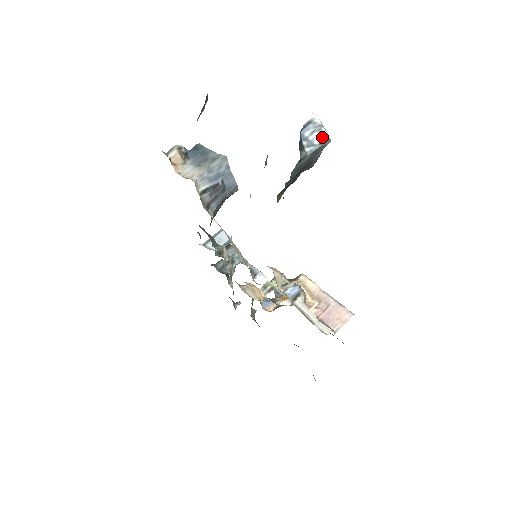
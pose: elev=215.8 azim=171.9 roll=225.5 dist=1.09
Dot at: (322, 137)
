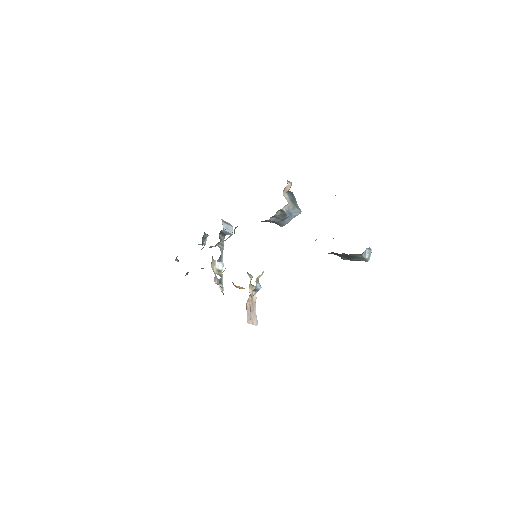
Dot at: (368, 257)
